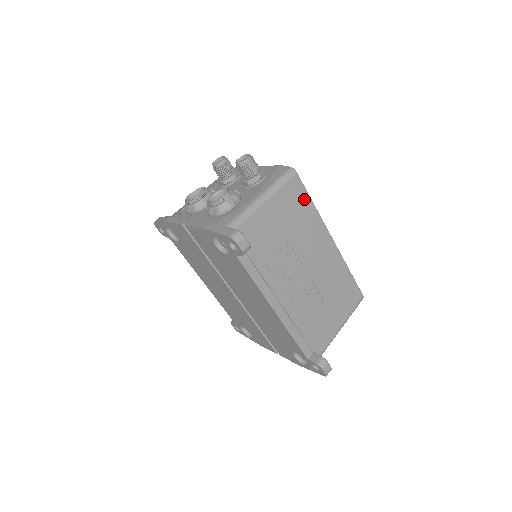
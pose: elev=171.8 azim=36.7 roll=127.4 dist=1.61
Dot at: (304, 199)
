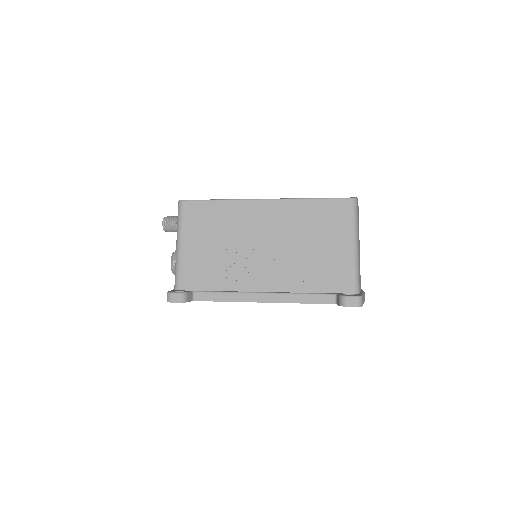
Dot at: (207, 208)
